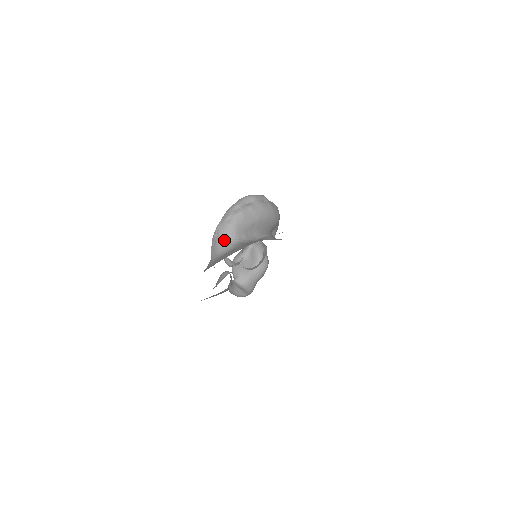
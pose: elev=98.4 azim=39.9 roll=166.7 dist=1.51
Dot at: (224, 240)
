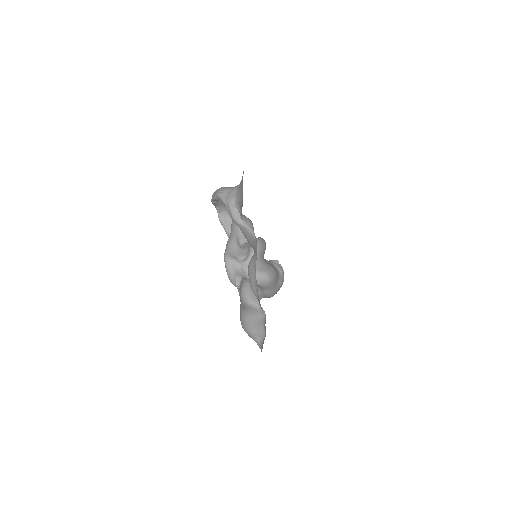
Dot at: (231, 187)
